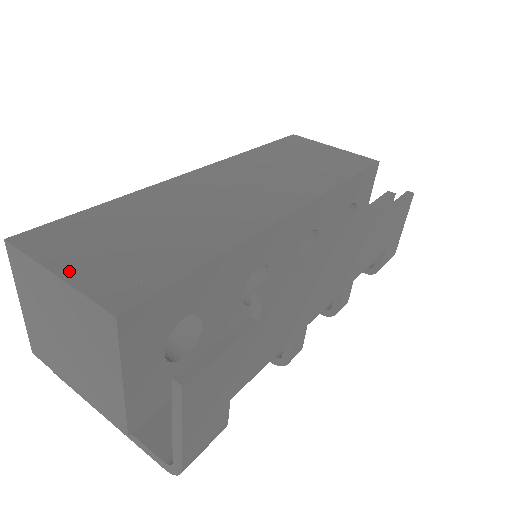
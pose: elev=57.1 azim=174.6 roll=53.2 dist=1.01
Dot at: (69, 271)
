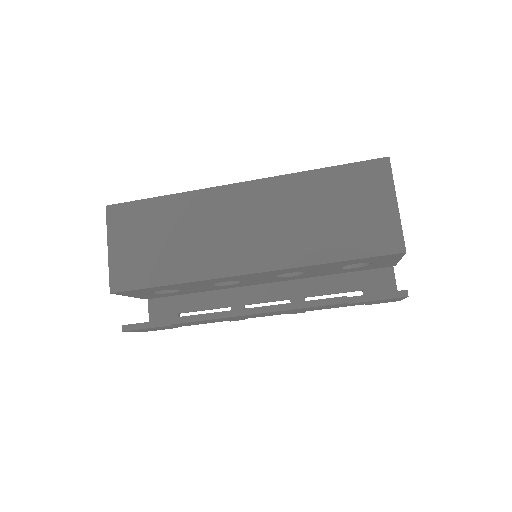
Dot at: (113, 250)
